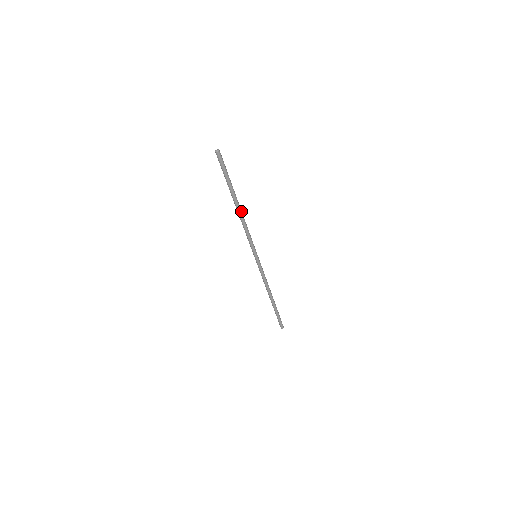
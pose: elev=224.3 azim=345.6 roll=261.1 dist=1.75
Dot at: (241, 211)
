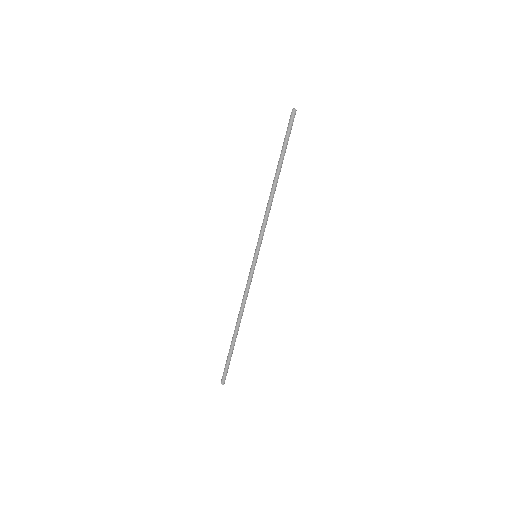
Dot at: (275, 189)
